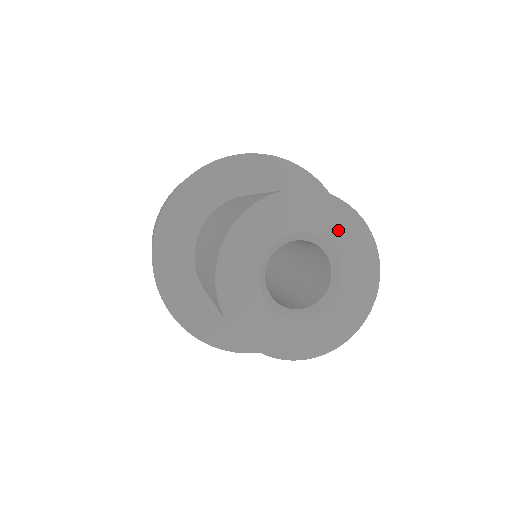
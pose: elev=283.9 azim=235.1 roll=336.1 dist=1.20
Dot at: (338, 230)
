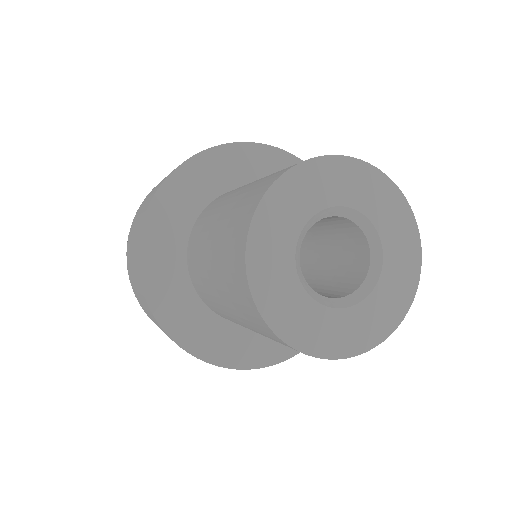
Dot at: (359, 192)
